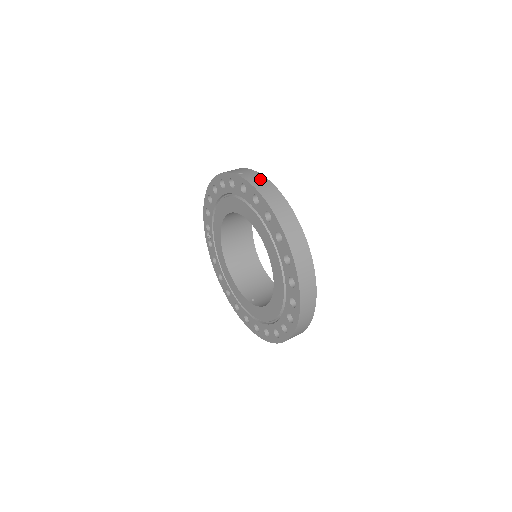
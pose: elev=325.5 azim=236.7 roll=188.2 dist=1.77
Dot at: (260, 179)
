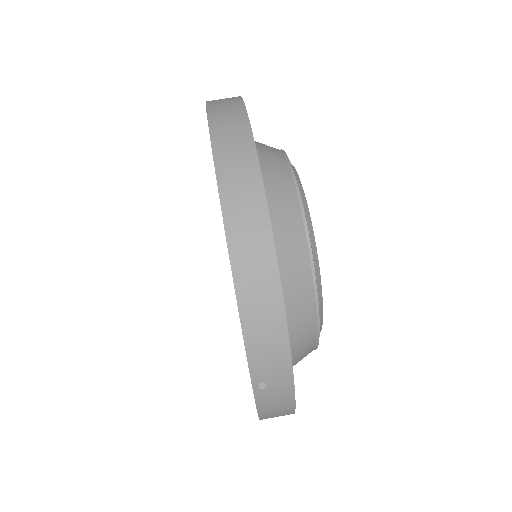
Dot at: (282, 407)
